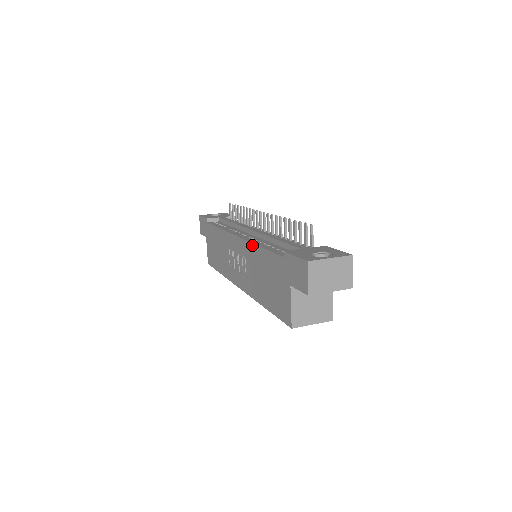
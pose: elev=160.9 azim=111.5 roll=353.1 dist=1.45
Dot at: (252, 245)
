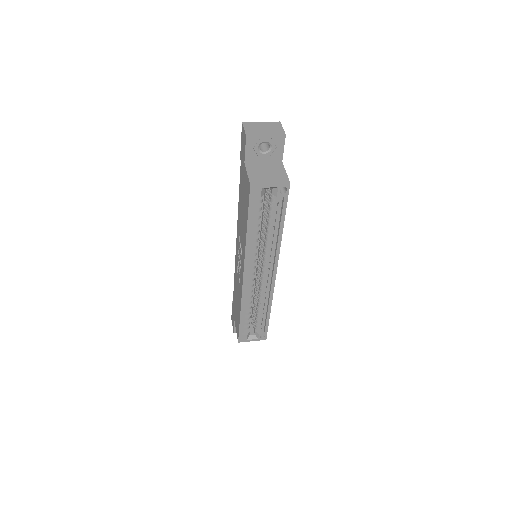
Dot at: (238, 215)
